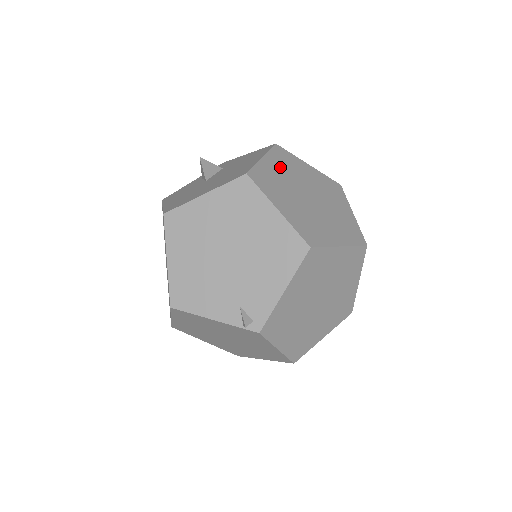
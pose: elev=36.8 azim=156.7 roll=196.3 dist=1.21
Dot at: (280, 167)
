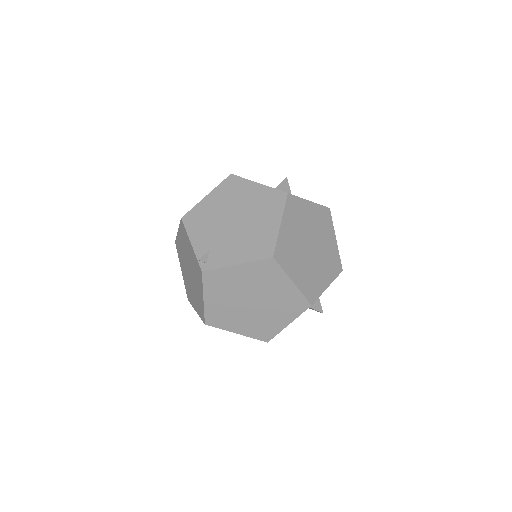
Dot at: (314, 216)
